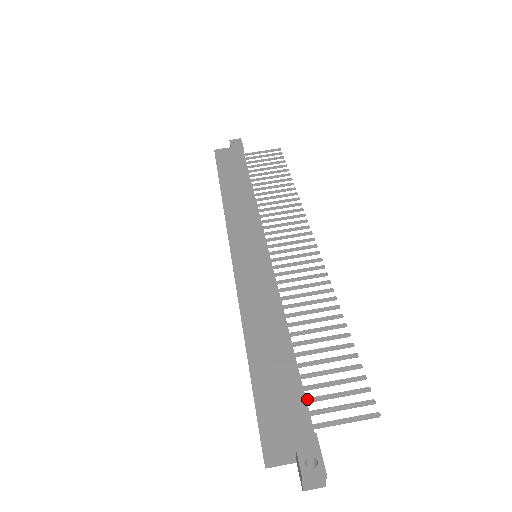
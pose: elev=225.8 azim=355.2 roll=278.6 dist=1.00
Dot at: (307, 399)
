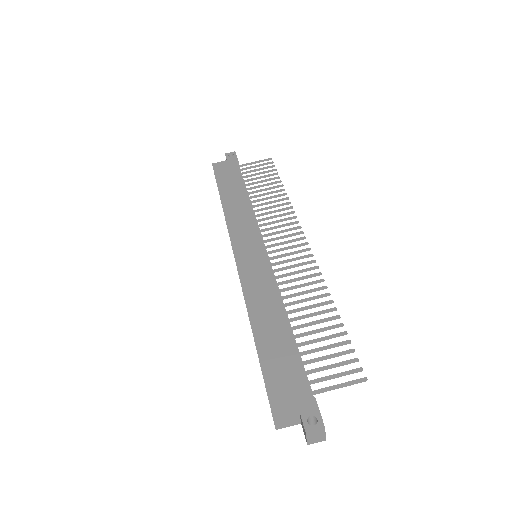
Dot at: (306, 371)
